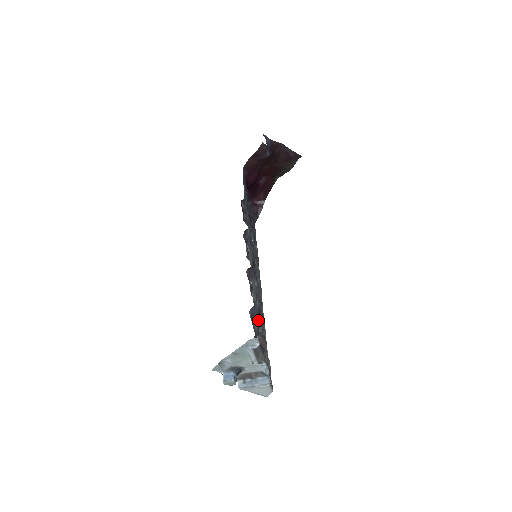
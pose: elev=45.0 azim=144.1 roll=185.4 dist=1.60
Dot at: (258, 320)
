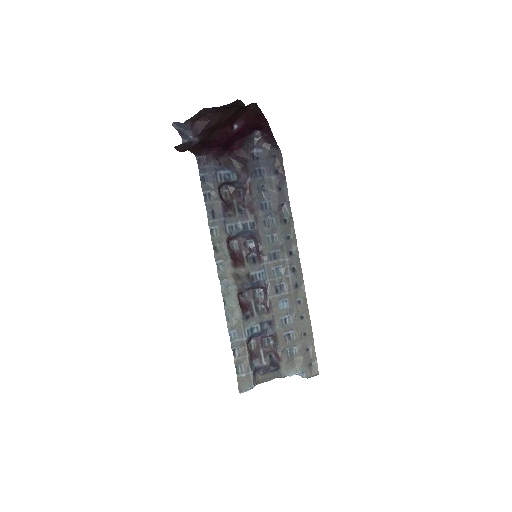
Dot at: (271, 335)
